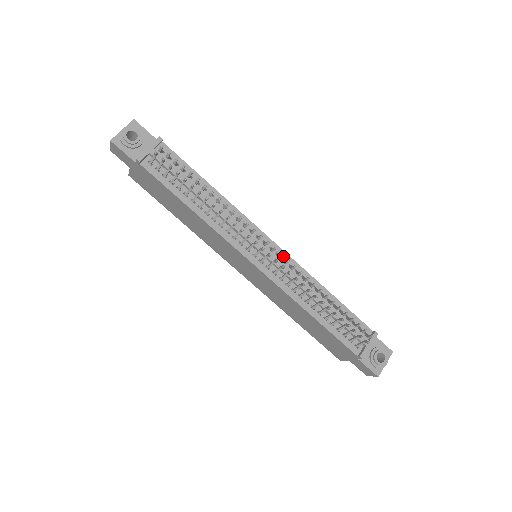
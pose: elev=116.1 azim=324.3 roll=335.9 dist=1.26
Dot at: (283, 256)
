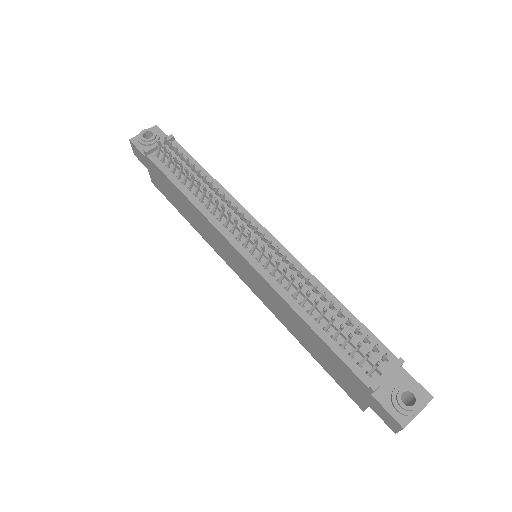
Dot at: (281, 251)
